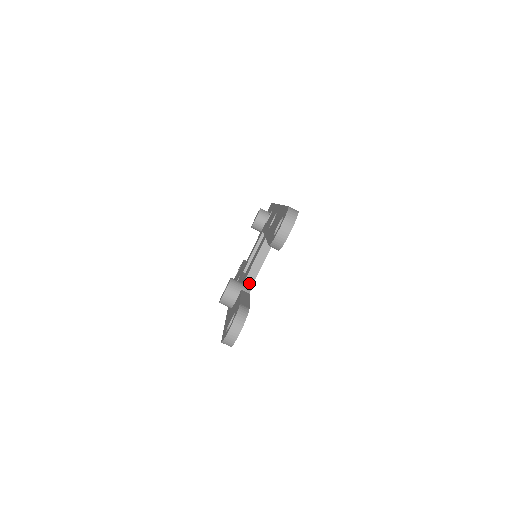
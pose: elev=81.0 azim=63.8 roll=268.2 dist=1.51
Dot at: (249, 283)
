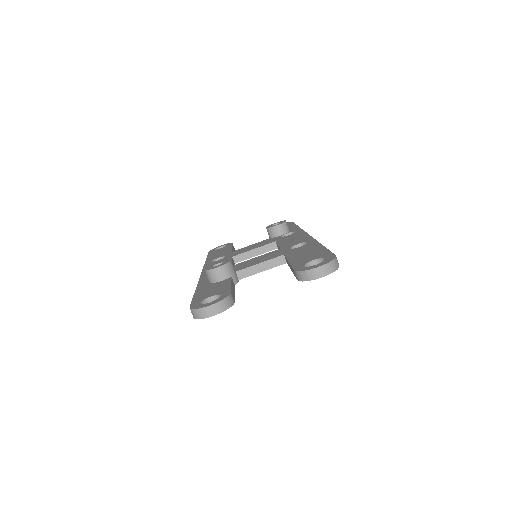
Dot at: (240, 276)
